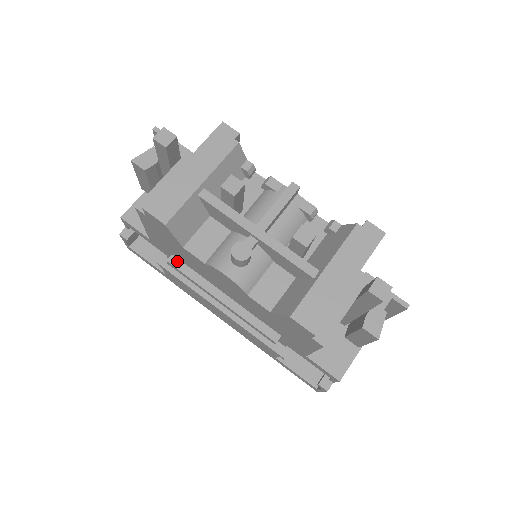
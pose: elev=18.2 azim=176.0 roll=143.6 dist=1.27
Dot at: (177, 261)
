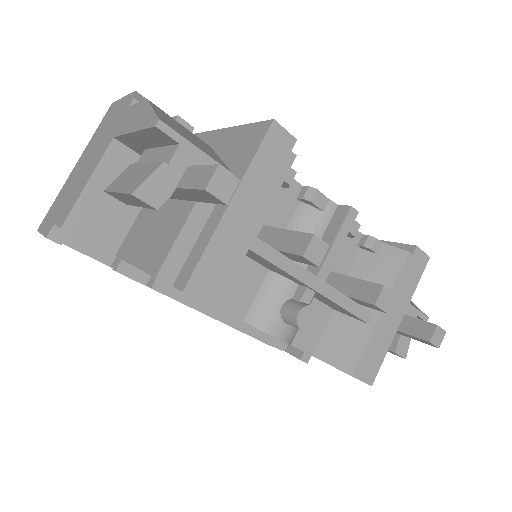
Dot at: (166, 285)
